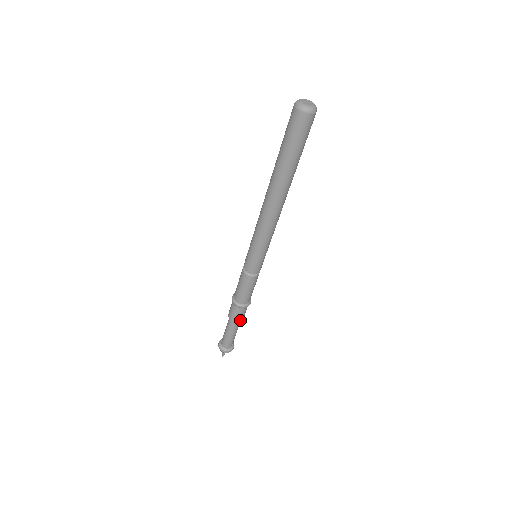
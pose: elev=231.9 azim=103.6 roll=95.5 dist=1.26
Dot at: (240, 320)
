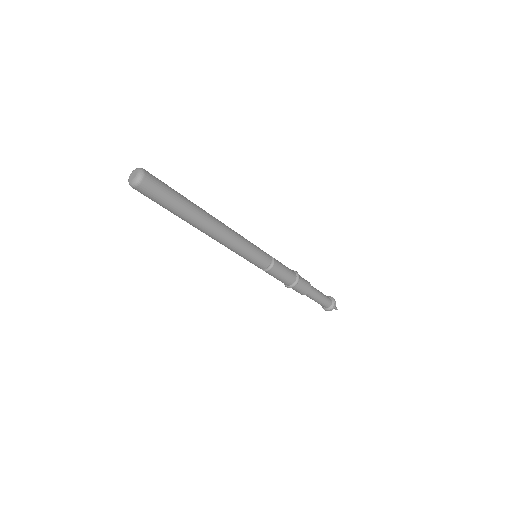
Dot at: (307, 291)
